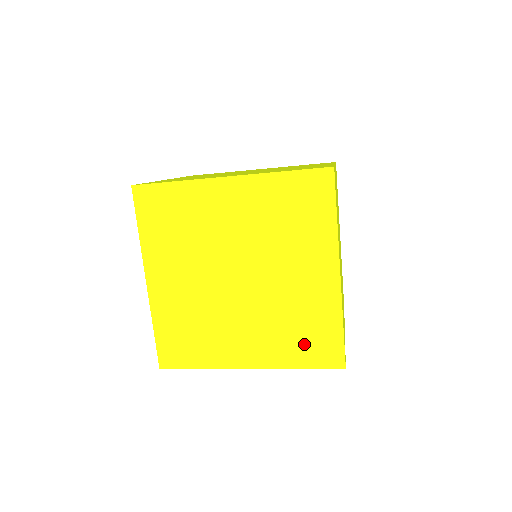
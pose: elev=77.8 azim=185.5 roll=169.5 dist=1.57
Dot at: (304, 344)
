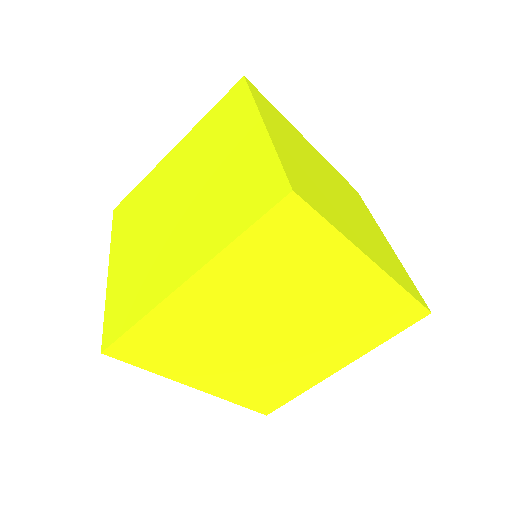
Dot at: (260, 393)
